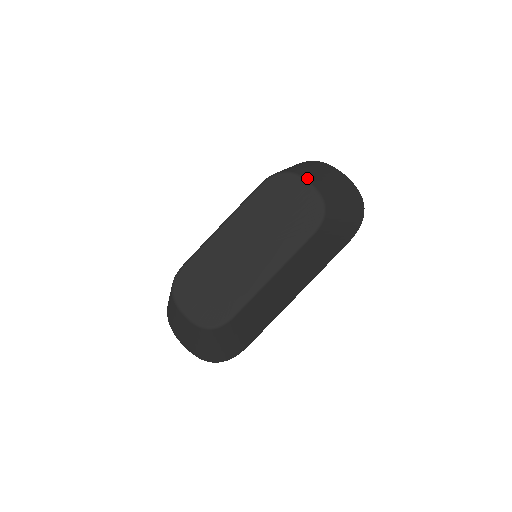
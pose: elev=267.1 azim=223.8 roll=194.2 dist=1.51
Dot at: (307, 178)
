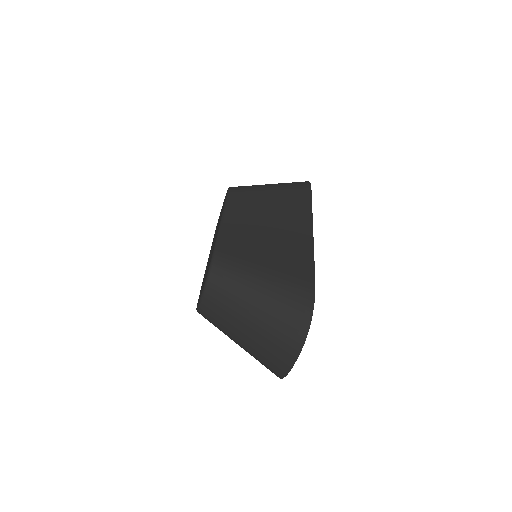
Dot at: occluded
